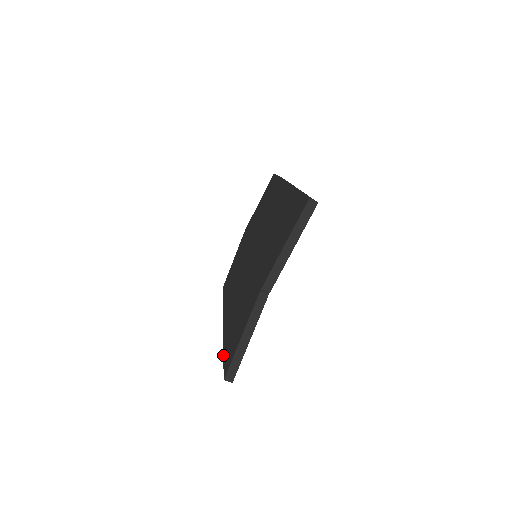
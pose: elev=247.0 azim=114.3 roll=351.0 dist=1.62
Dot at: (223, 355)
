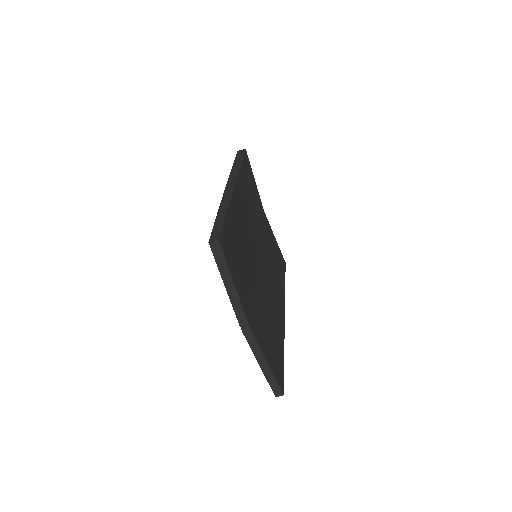
Dot at: occluded
